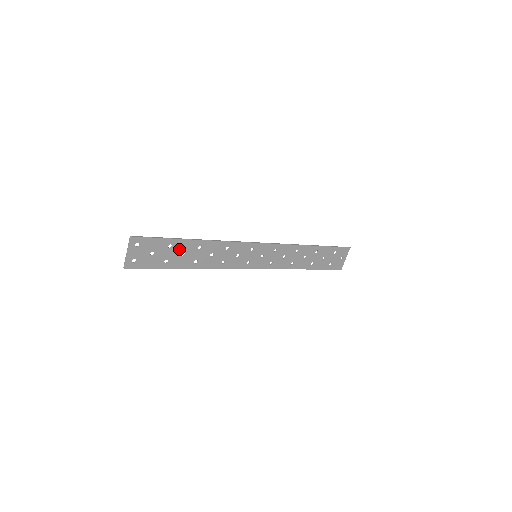
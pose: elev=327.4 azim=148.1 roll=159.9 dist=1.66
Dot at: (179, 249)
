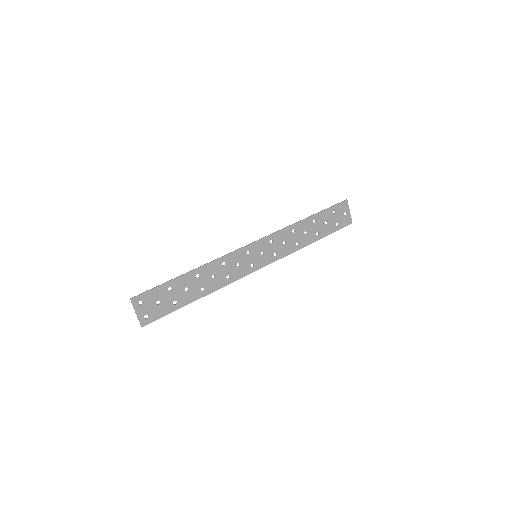
Dot at: (180, 287)
